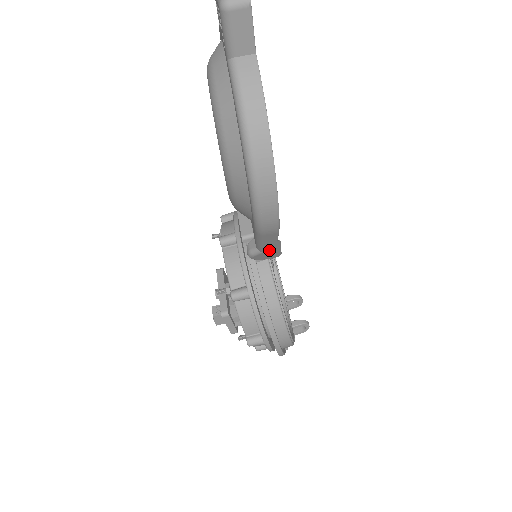
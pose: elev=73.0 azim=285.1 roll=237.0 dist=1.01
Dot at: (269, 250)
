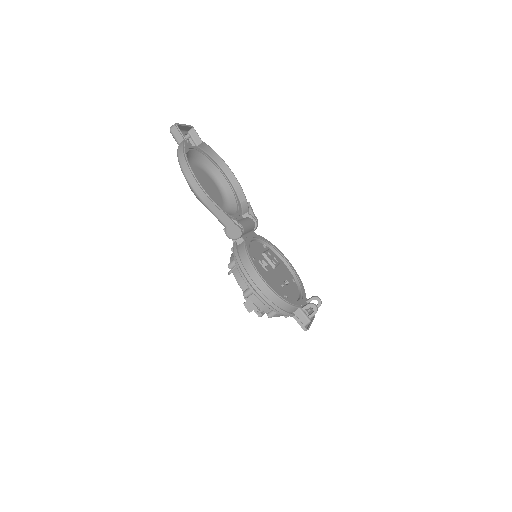
Dot at: (228, 224)
